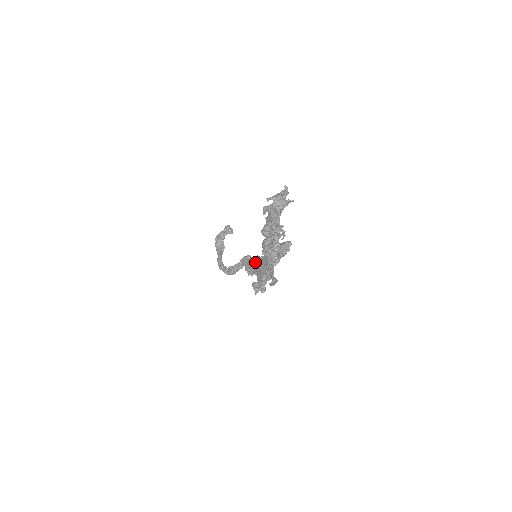
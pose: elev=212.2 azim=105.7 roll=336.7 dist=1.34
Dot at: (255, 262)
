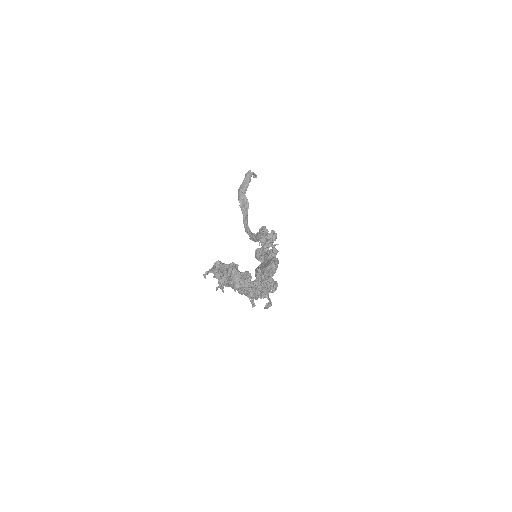
Dot at: (263, 251)
